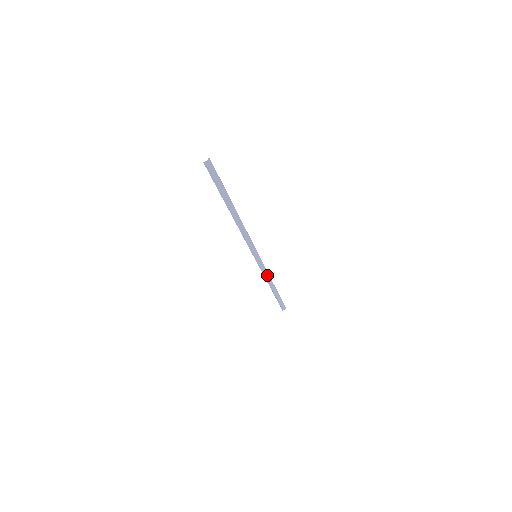
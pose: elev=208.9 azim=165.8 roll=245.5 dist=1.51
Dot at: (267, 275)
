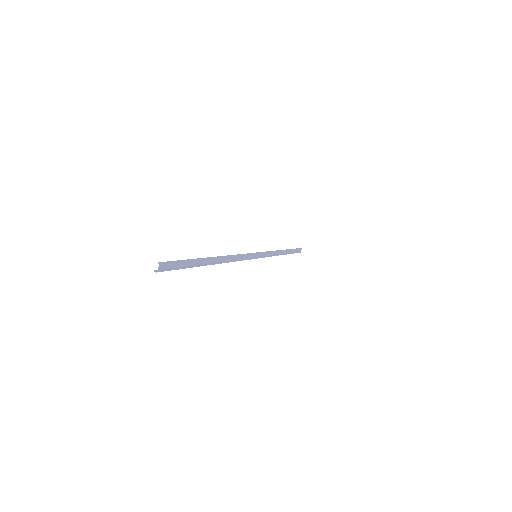
Dot at: (273, 253)
